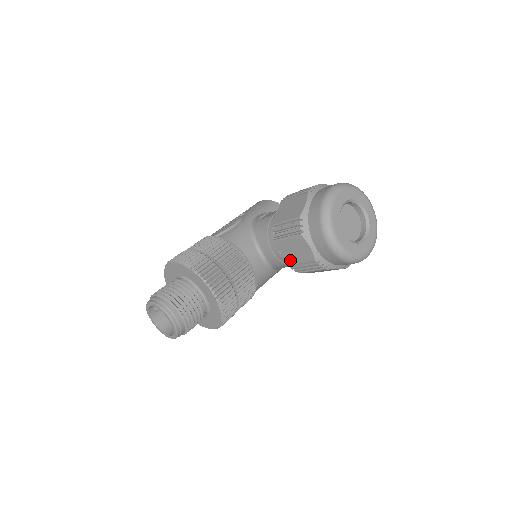
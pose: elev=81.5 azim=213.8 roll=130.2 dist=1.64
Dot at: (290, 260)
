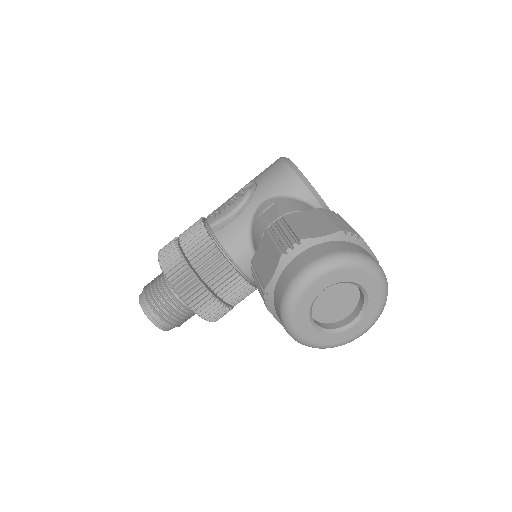
Dot at: occluded
